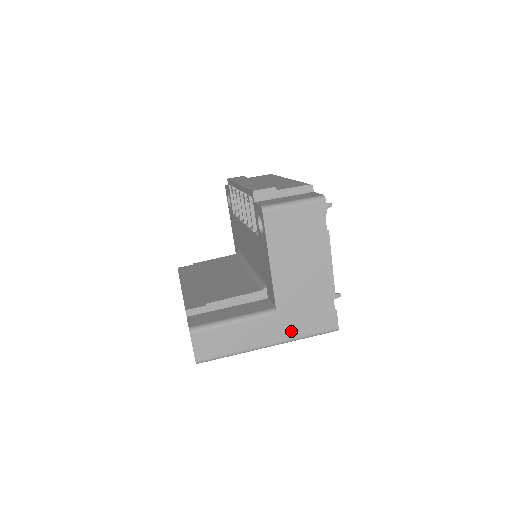
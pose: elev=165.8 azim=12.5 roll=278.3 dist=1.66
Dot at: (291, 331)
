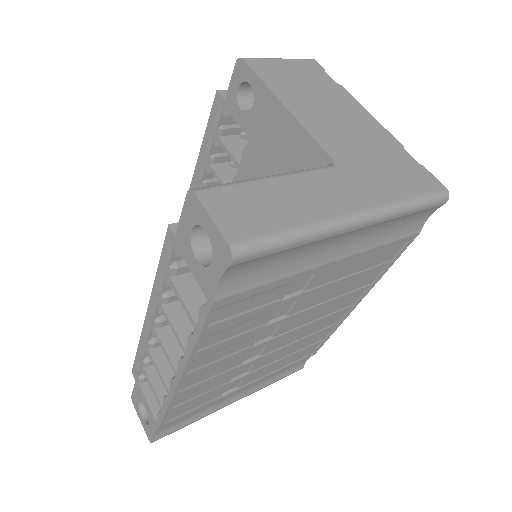
Dot at: (380, 192)
